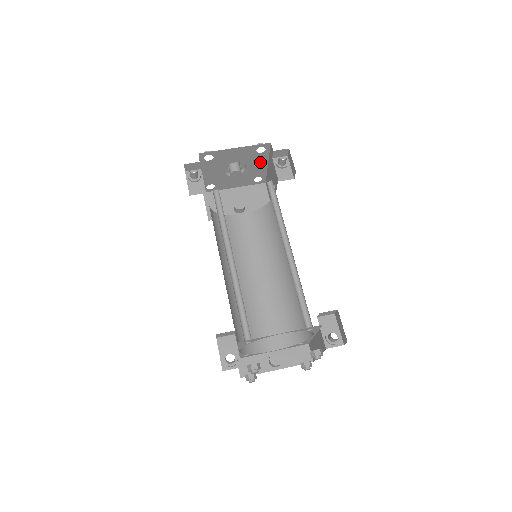
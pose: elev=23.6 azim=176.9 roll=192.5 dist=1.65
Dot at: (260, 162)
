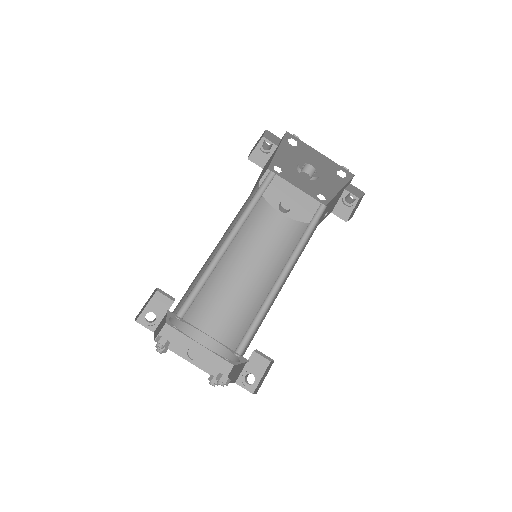
Dot at: (334, 184)
